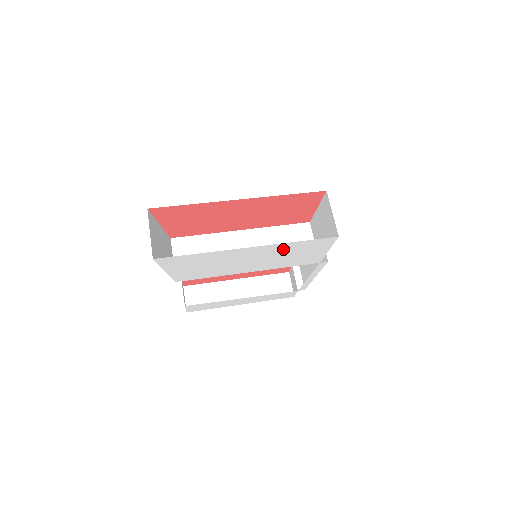
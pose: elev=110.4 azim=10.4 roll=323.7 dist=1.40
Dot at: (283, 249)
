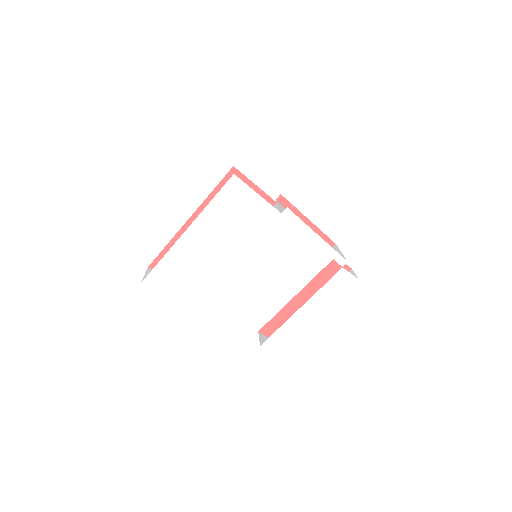
Dot at: (215, 217)
